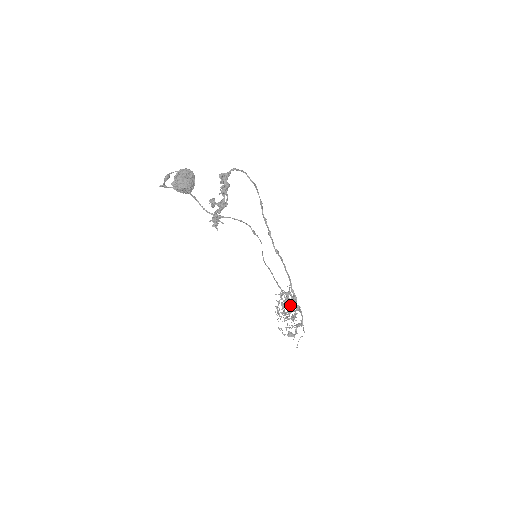
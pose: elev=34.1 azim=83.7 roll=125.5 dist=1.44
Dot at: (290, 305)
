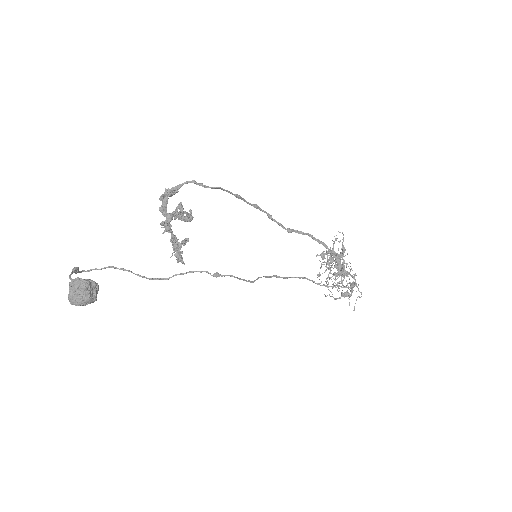
Dot at: (341, 259)
